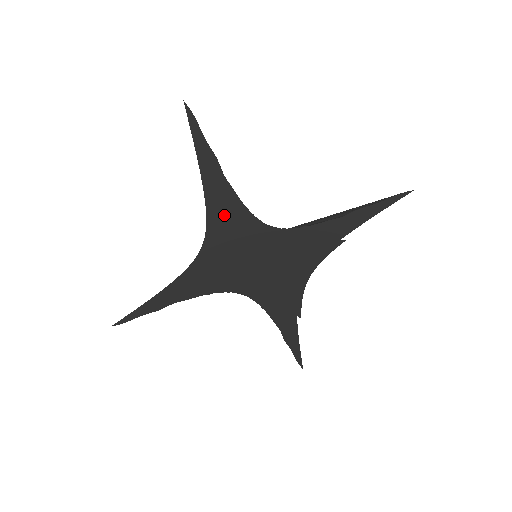
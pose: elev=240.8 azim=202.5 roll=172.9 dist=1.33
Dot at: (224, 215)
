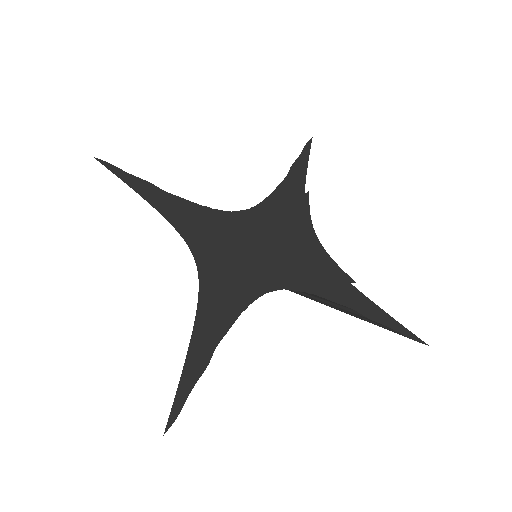
Dot at: (192, 222)
